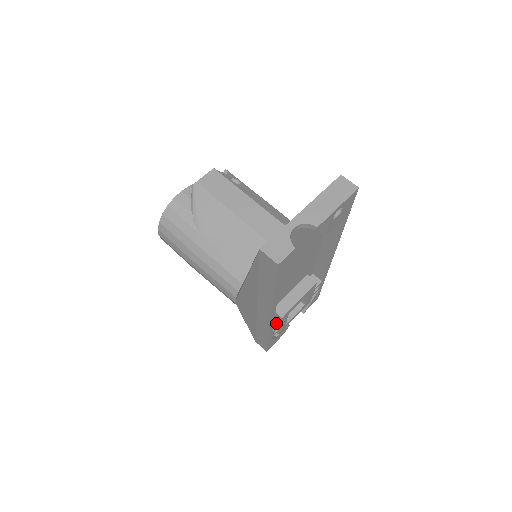
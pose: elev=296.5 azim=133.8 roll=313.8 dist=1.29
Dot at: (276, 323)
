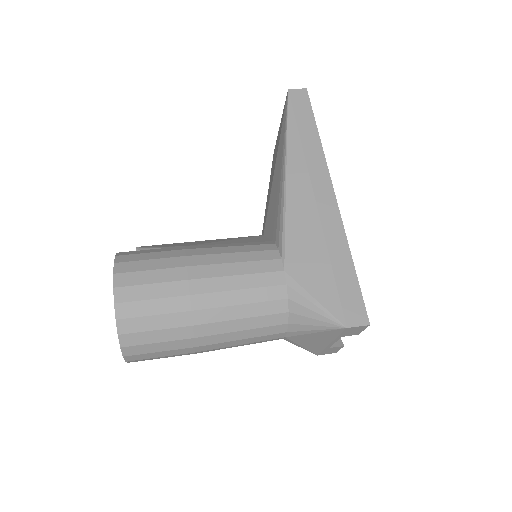
Dot at: occluded
